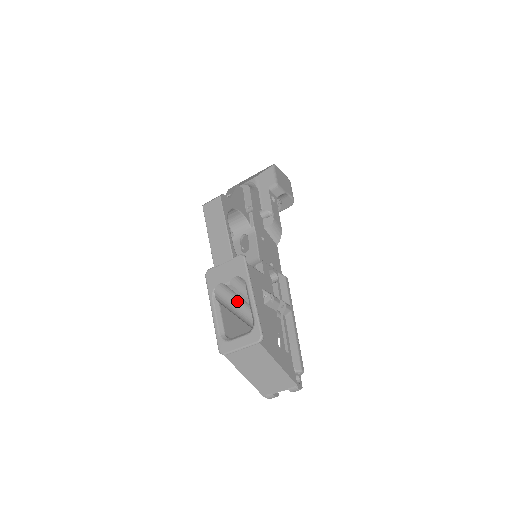
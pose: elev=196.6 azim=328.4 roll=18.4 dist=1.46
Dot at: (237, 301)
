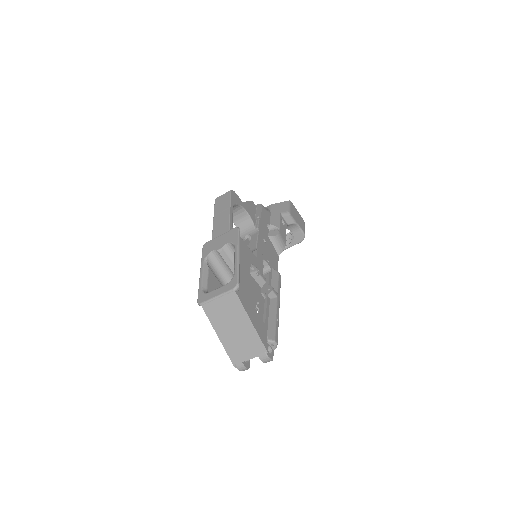
Dot at: (227, 276)
